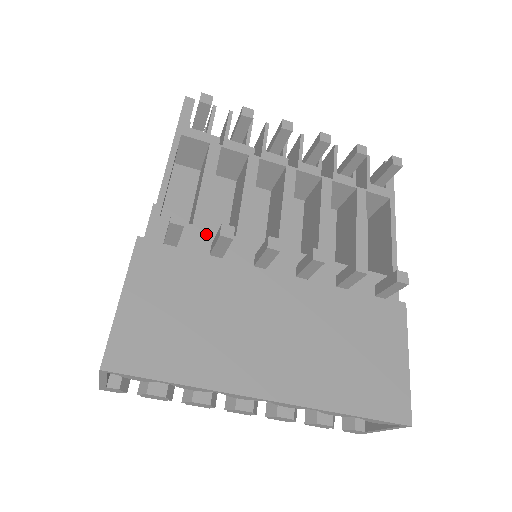
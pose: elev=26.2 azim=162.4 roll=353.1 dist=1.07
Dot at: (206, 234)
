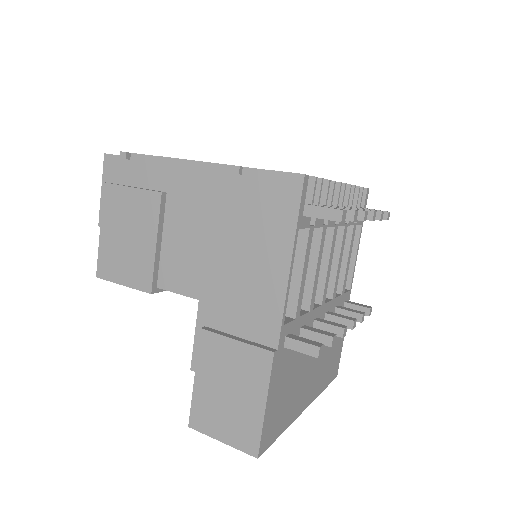
Dot at: (300, 322)
